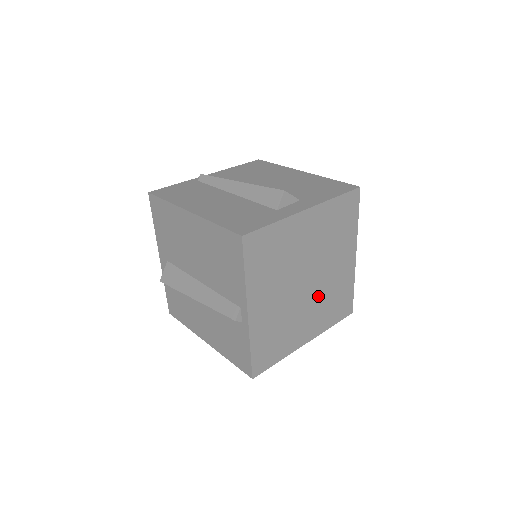
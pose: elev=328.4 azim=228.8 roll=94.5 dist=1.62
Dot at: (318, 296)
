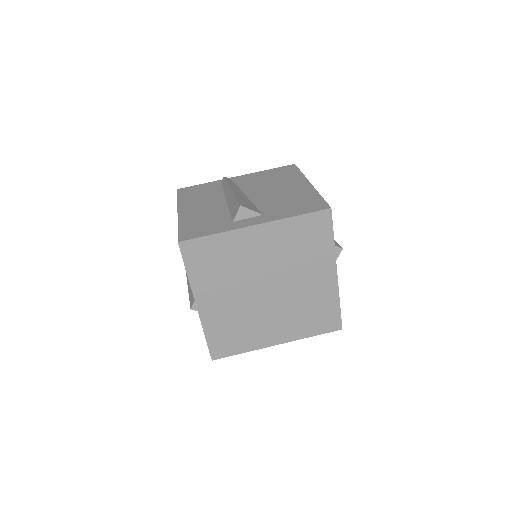
Dot at: (286, 305)
